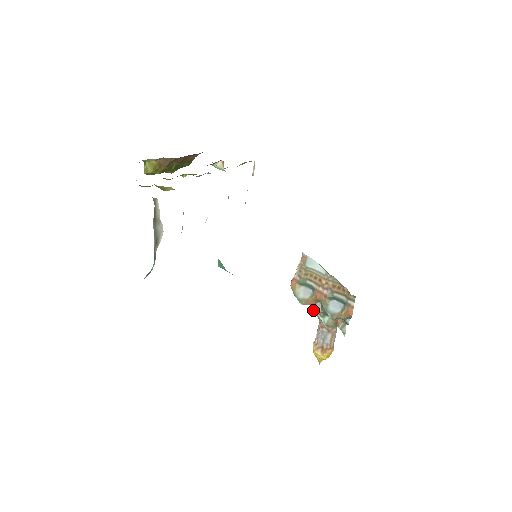
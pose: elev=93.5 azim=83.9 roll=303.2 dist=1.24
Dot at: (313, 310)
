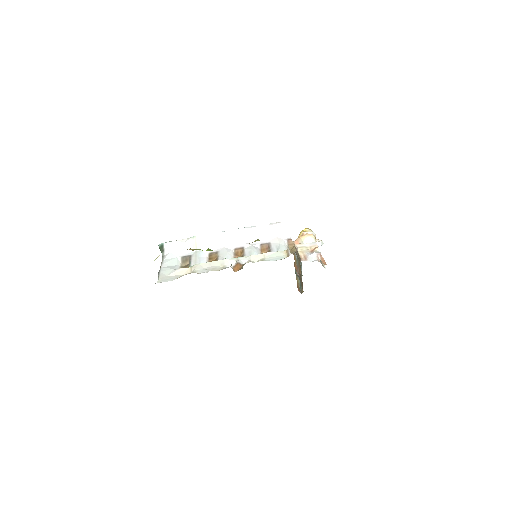
Dot at: occluded
